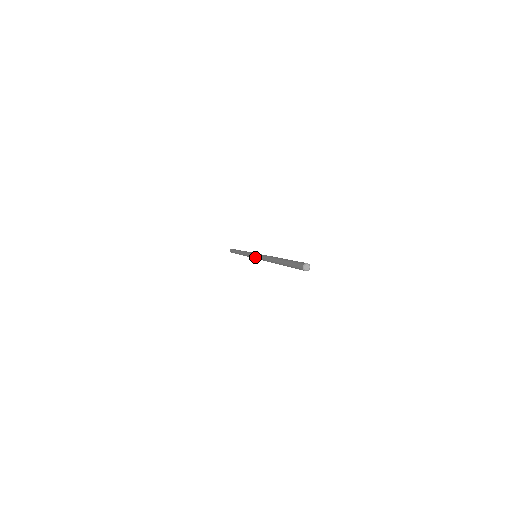
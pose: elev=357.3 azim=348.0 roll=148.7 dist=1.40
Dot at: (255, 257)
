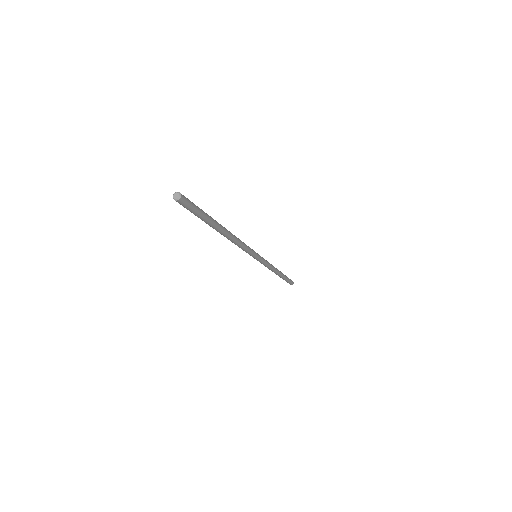
Dot at: occluded
